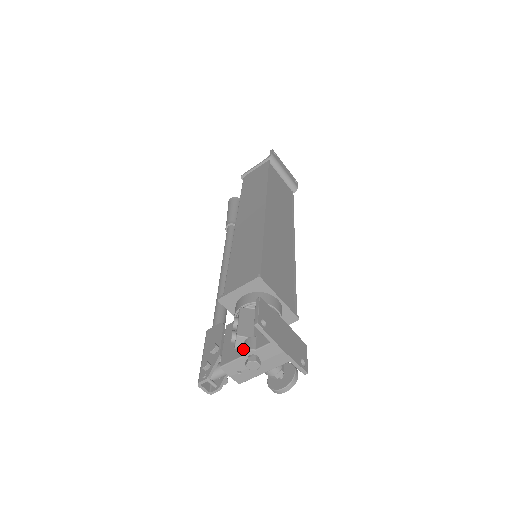
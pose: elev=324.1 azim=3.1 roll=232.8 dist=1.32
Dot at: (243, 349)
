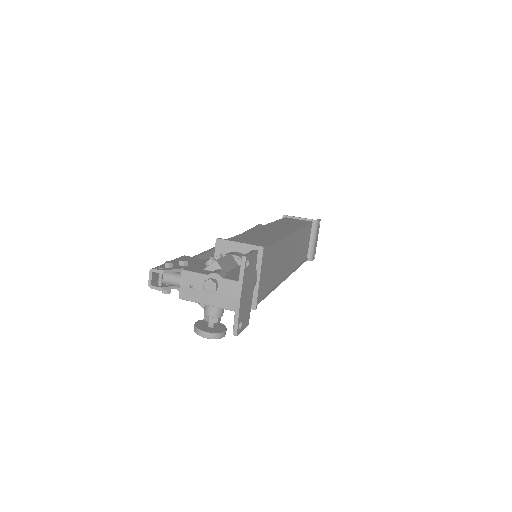
Dot at: (212, 272)
